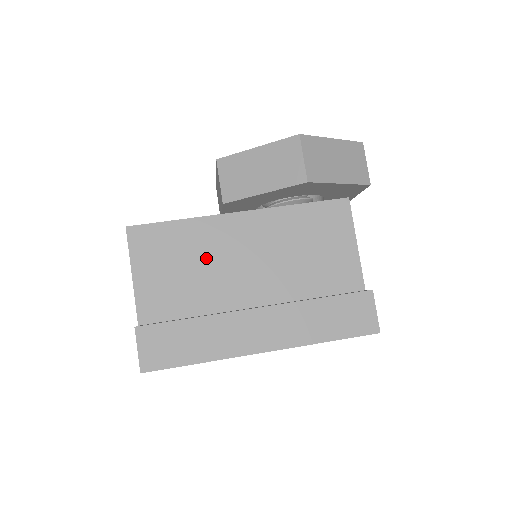
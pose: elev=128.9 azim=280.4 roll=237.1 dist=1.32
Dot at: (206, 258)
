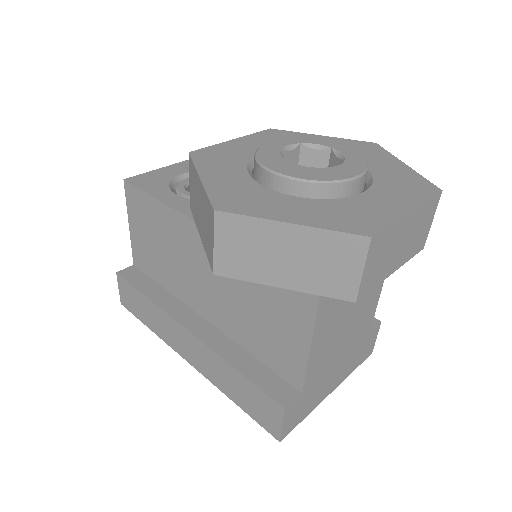
Dot at: (174, 250)
